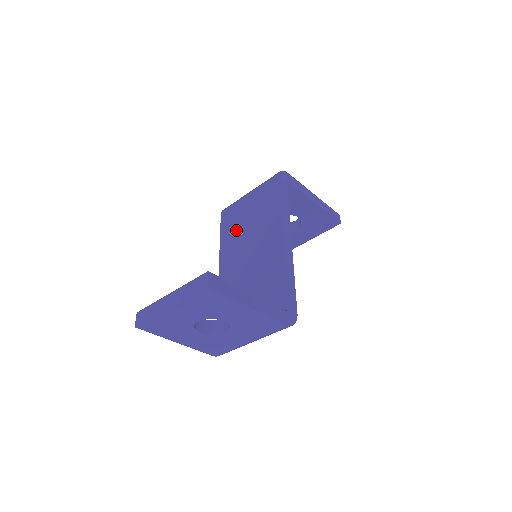
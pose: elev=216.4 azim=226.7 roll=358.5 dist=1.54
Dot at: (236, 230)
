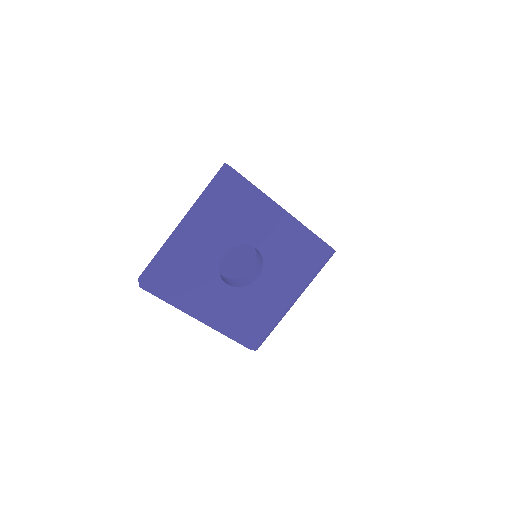
Dot at: occluded
